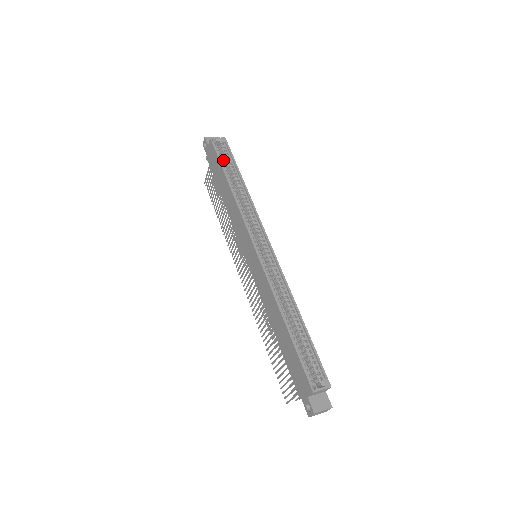
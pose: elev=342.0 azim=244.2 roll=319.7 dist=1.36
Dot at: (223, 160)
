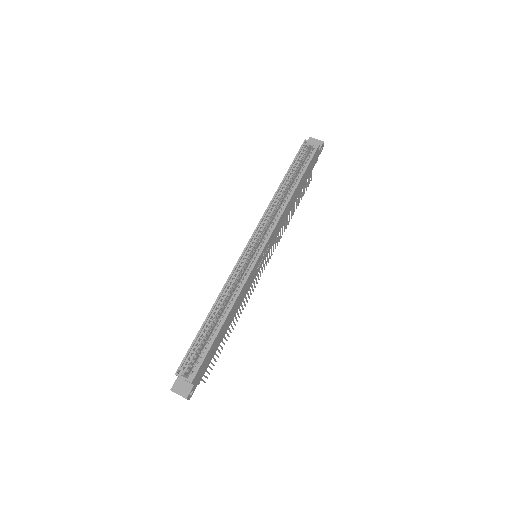
Dot at: (298, 163)
